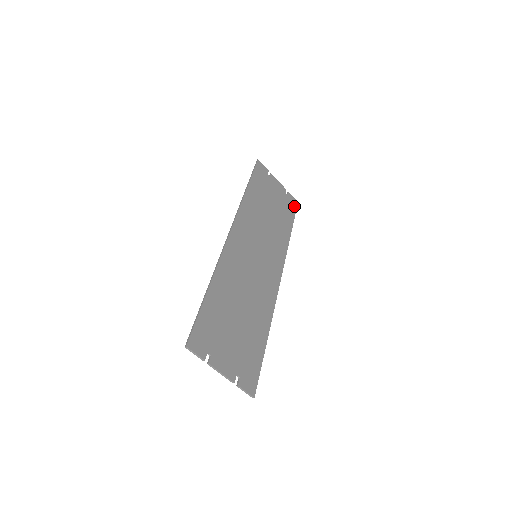
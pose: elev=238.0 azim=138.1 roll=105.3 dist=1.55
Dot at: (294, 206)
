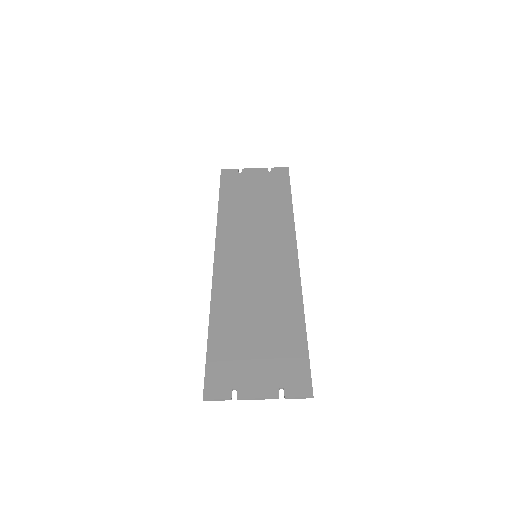
Dot at: (285, 175)
